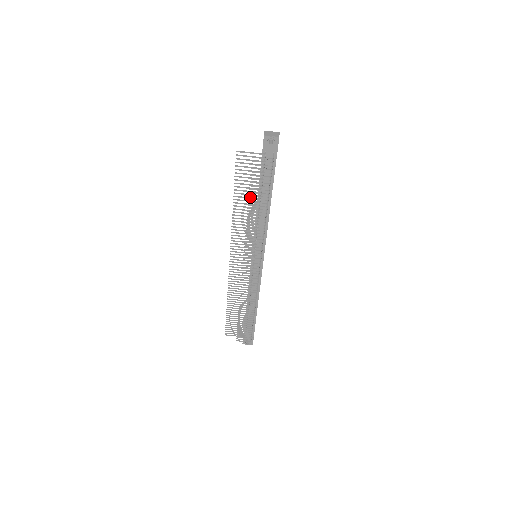
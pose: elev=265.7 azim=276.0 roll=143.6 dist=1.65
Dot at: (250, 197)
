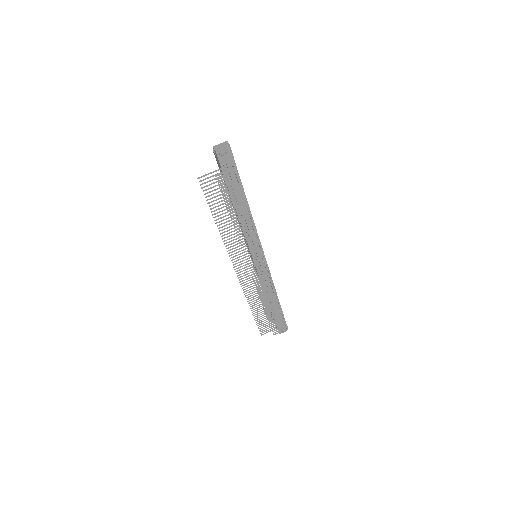
Dot at: (228, 211)
